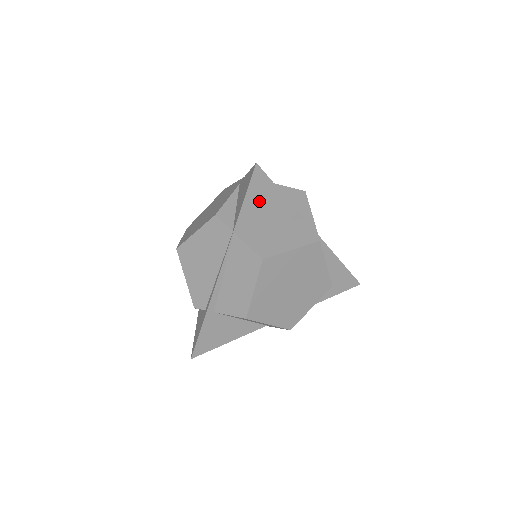
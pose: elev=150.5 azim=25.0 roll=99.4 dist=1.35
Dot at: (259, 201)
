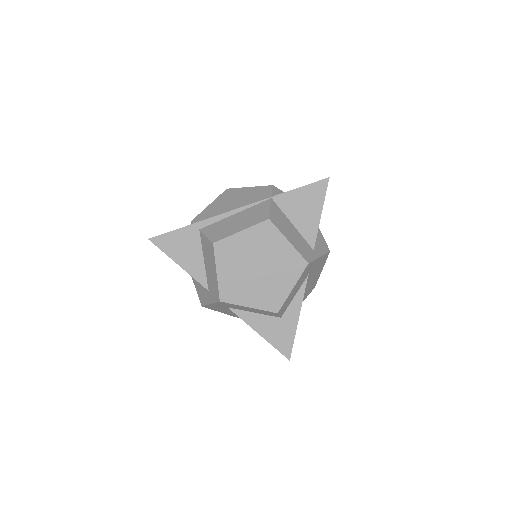
Dot at: (305, 201)
